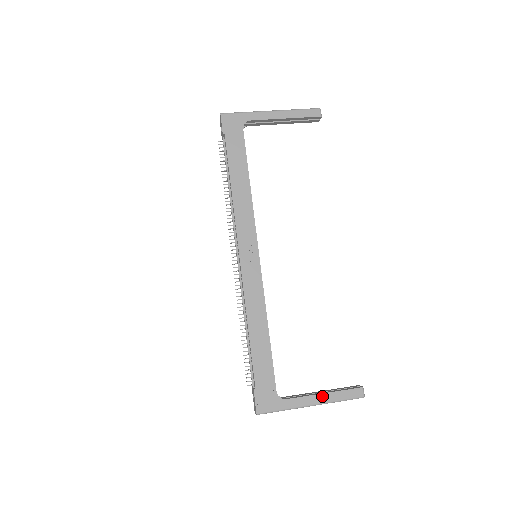
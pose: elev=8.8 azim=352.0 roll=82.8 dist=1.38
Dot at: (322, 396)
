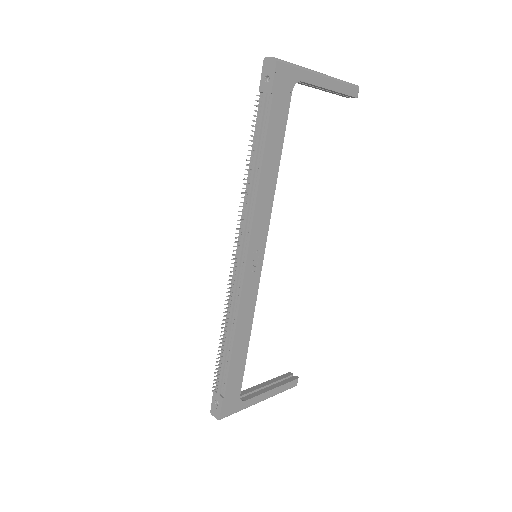
Dot at: (271, 392)
